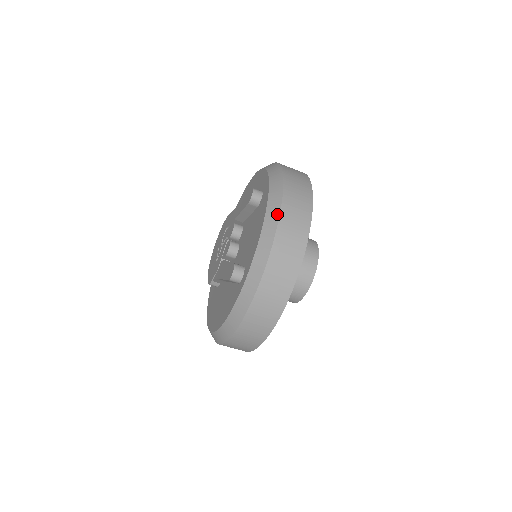
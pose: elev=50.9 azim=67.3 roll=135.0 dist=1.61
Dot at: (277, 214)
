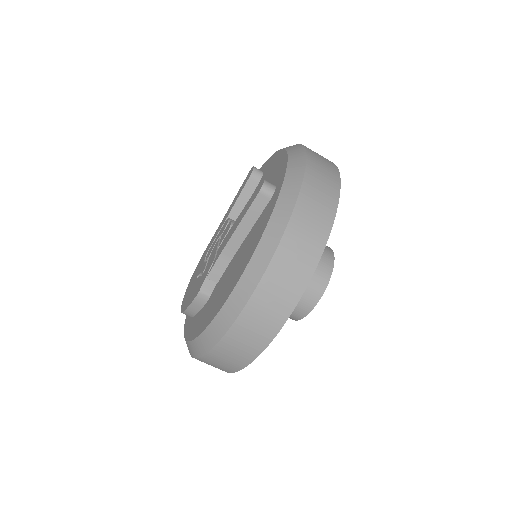
Dot at: (297, 144)
